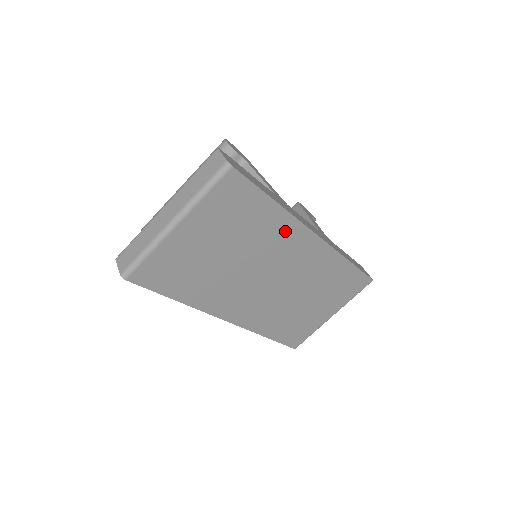
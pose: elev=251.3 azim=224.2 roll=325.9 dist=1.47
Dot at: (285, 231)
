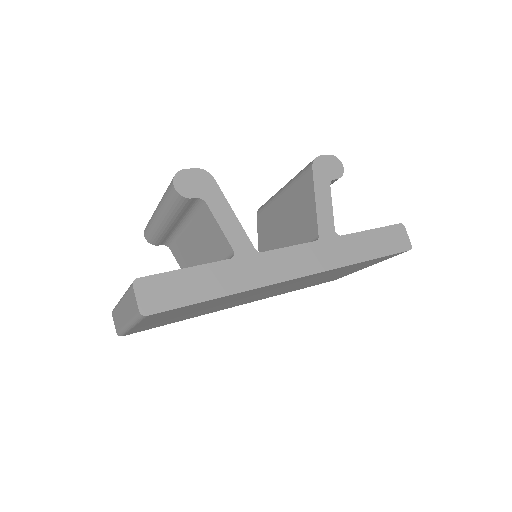
Dot at: (253, 291)
